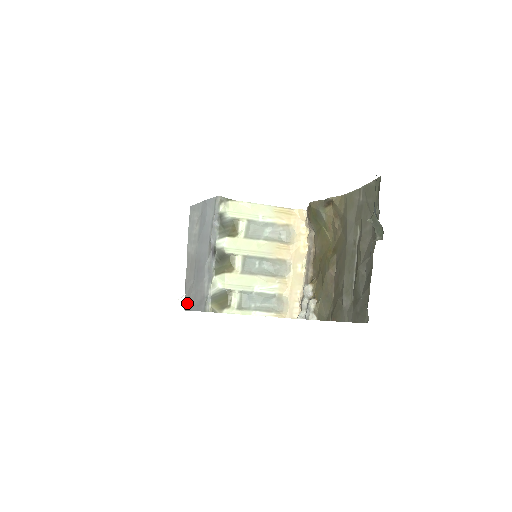
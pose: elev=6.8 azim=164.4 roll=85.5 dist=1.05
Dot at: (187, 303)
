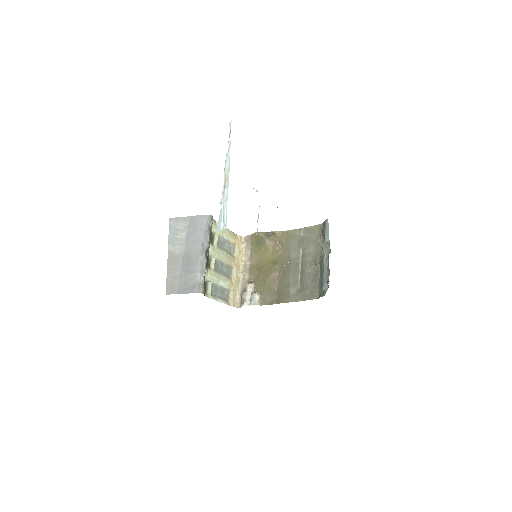
Dot at: (171, 289)
